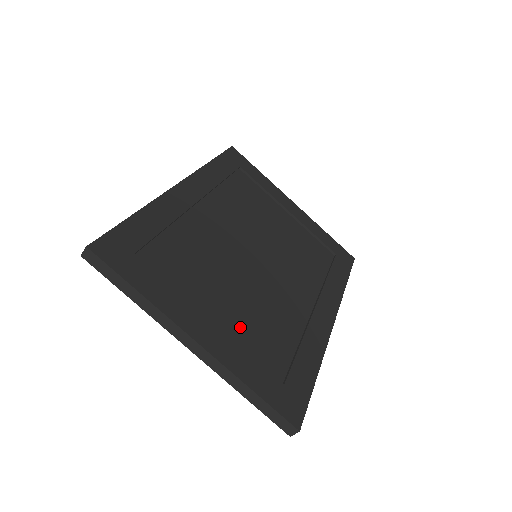
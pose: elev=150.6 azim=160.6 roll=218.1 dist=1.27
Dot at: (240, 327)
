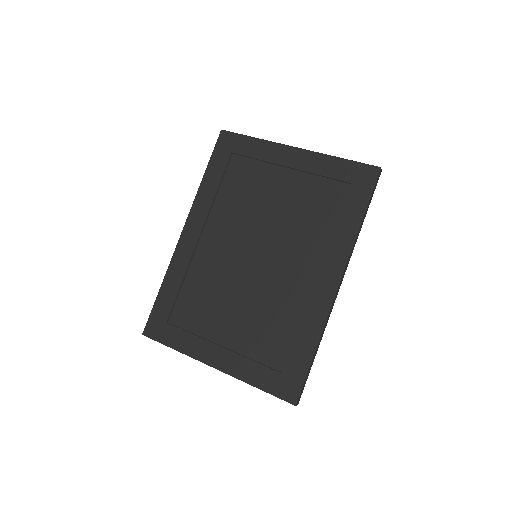
Dot at: (246, 338)
